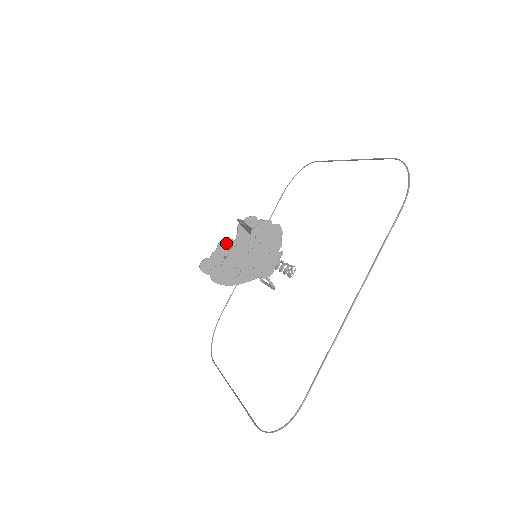
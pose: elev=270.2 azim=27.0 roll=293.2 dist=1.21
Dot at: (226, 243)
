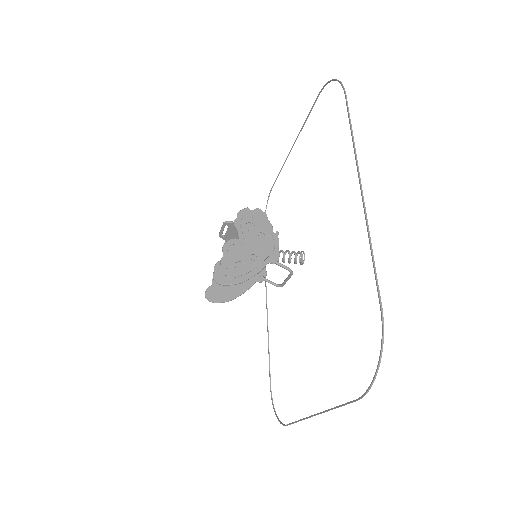
Dot at: occluded
